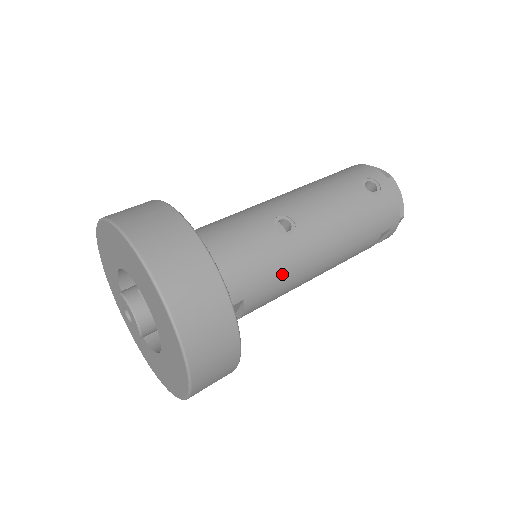
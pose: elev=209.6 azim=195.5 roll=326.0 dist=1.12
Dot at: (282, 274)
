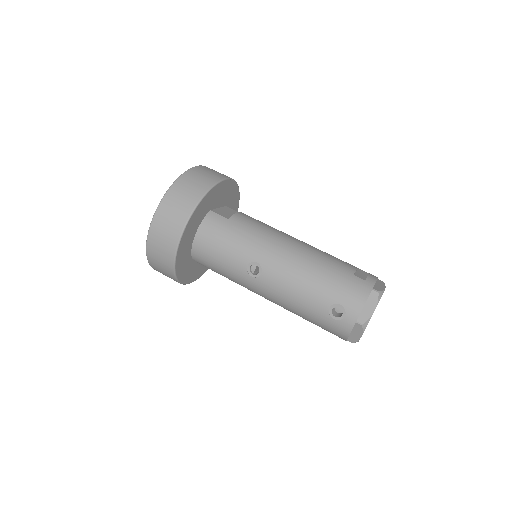
Dot at: (237, 282)
